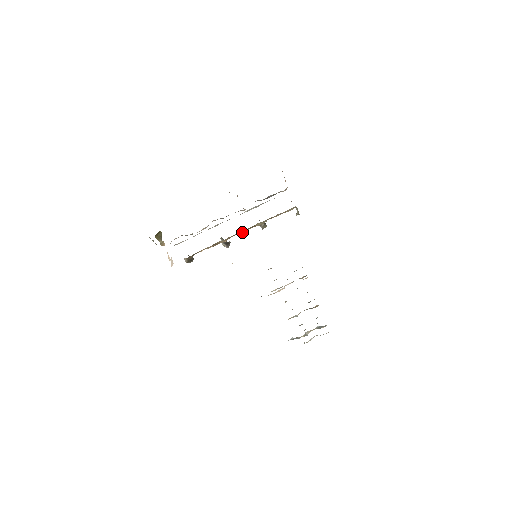
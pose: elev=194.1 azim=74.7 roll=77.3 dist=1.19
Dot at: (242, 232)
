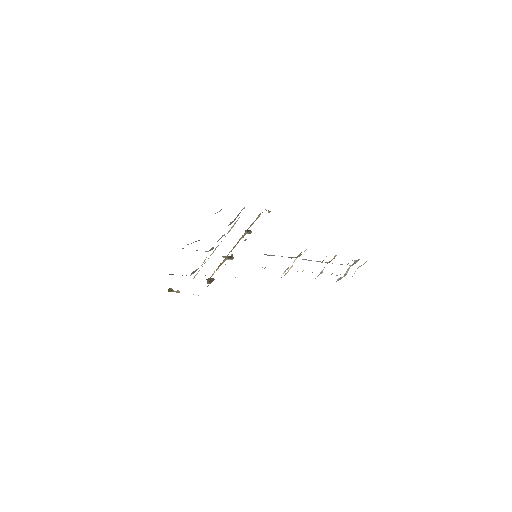
Dot at: (233, 248)
